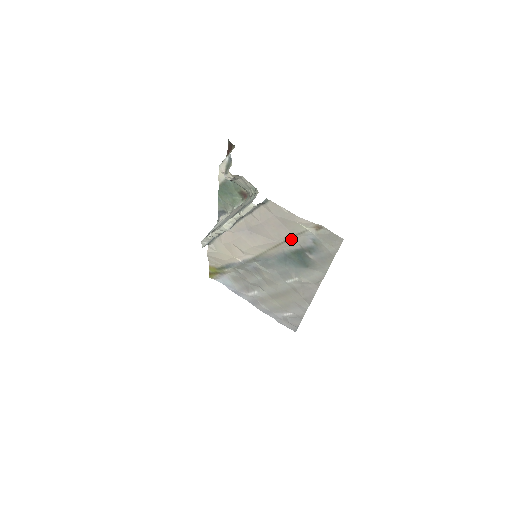
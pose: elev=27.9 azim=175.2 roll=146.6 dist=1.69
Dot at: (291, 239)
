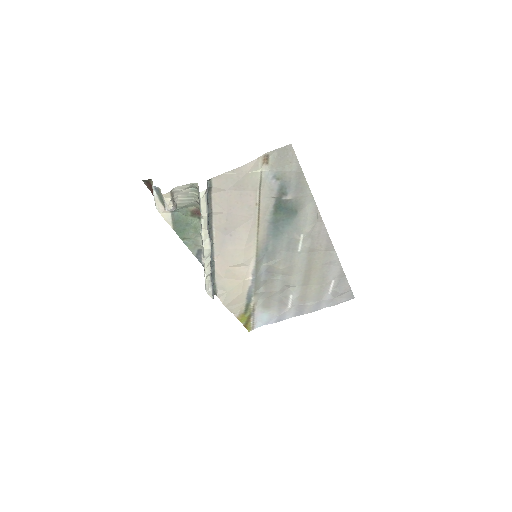
Dot at: (261, 200)
